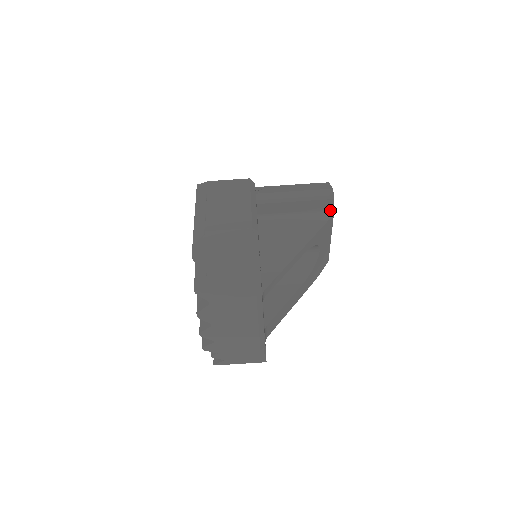
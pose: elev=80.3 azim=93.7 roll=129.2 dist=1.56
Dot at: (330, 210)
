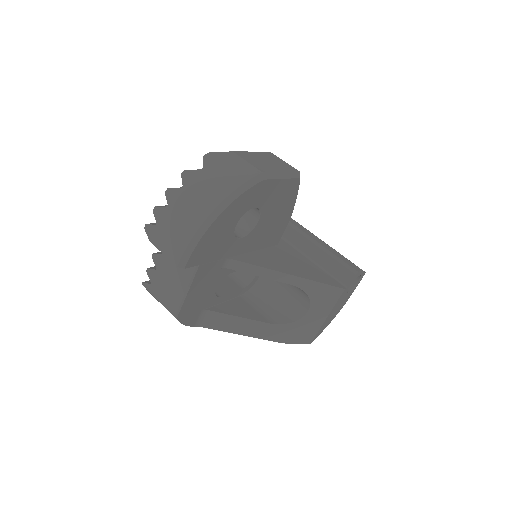
Dot at: (345, 285)
